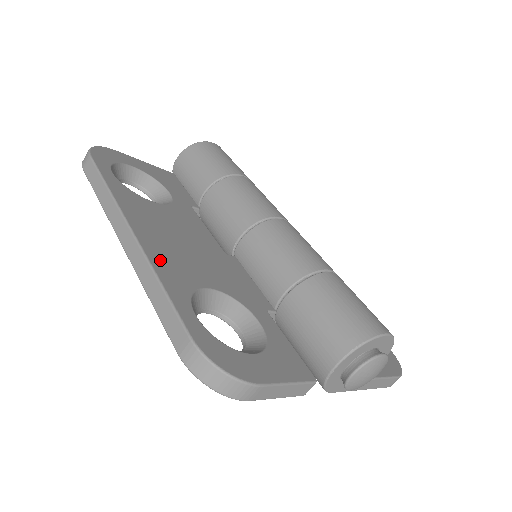
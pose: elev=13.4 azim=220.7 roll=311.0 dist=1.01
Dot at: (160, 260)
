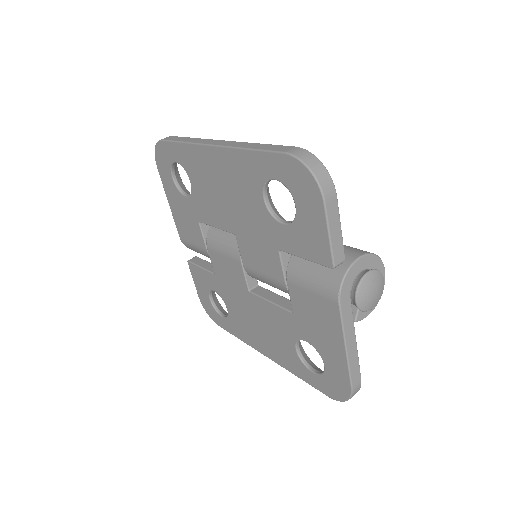
Dot at: occluded
